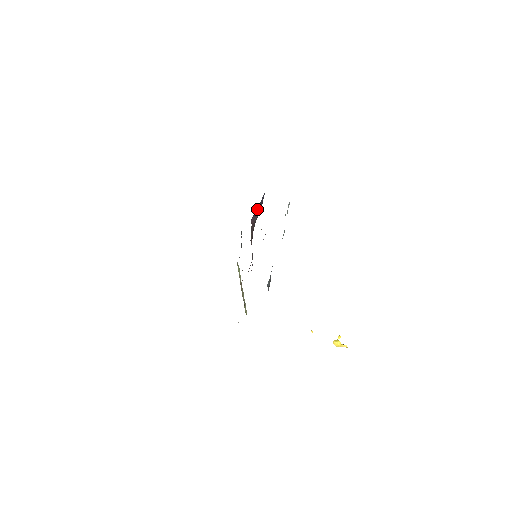
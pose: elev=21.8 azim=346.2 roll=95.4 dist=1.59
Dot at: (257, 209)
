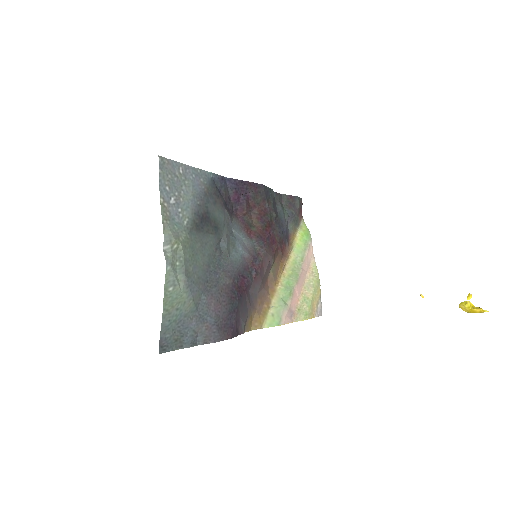
Dot at: (234, 197)
